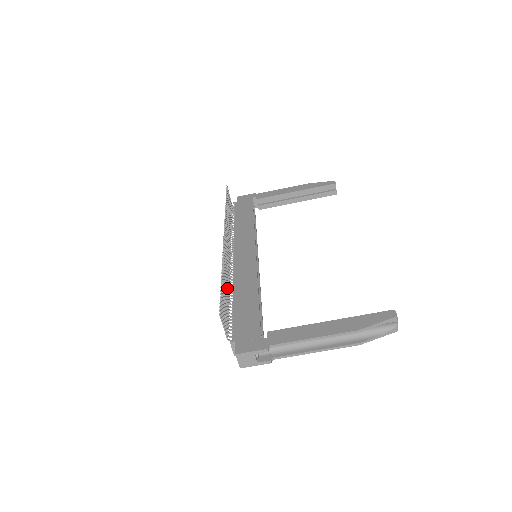
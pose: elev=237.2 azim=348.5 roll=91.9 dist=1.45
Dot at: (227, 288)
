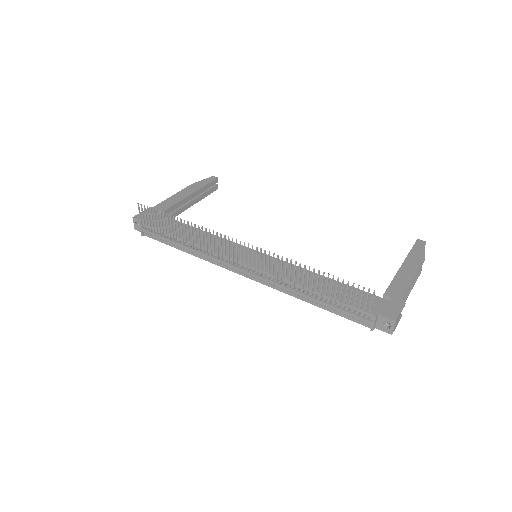
Dot at: (303, 284)
